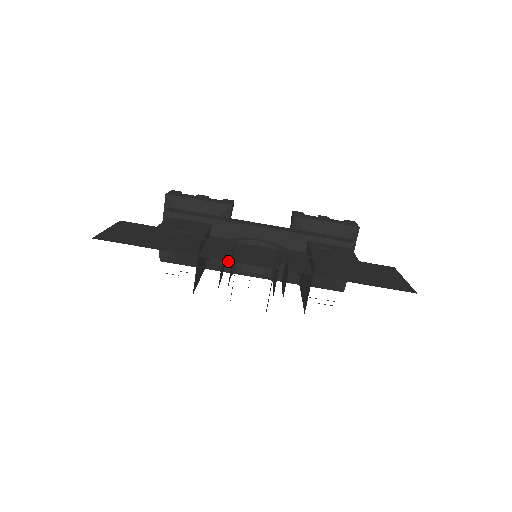
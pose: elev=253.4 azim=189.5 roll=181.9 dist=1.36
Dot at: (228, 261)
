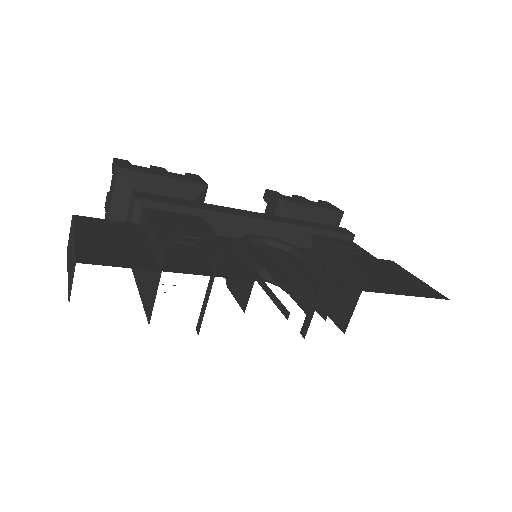
Dot at: occluded
